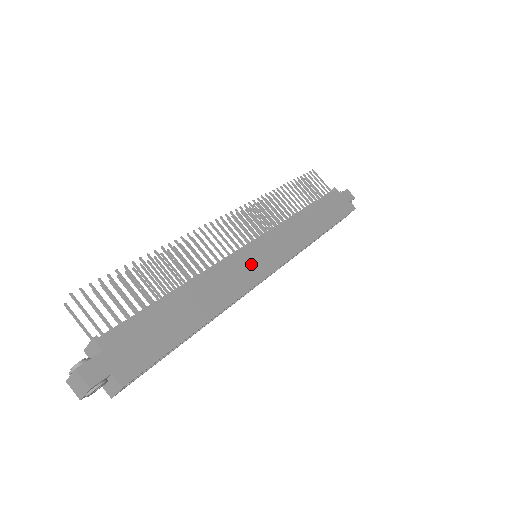
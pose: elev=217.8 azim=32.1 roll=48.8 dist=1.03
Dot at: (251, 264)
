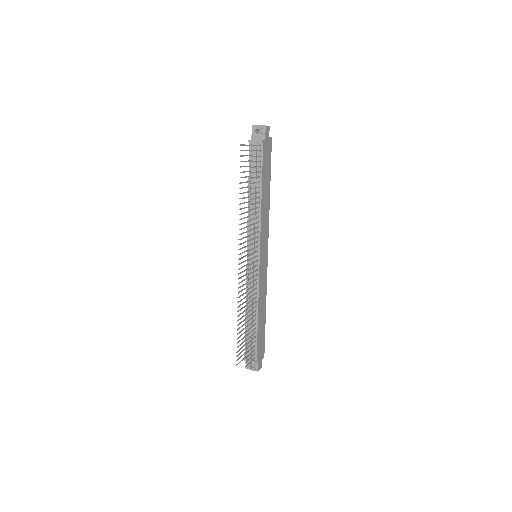
Dot at: (263, 271)
